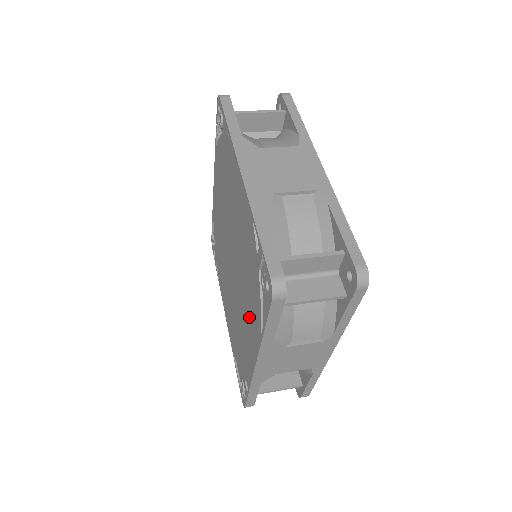
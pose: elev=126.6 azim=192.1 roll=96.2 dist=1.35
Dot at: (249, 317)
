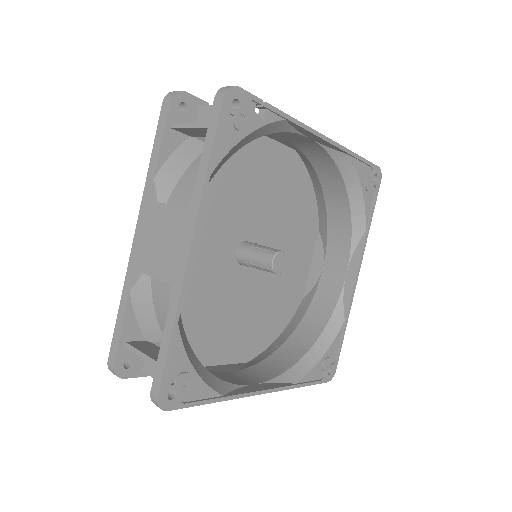
Dot at: occluded
